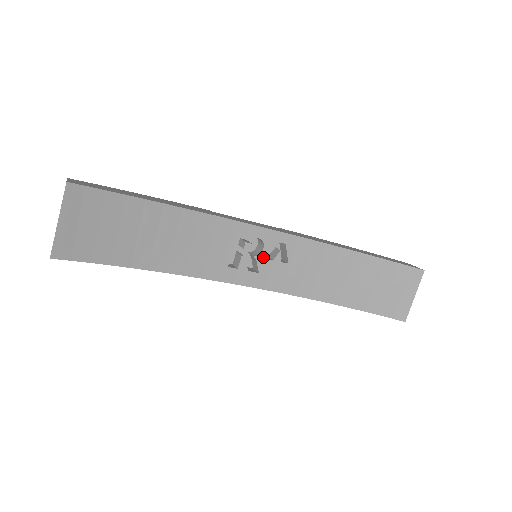
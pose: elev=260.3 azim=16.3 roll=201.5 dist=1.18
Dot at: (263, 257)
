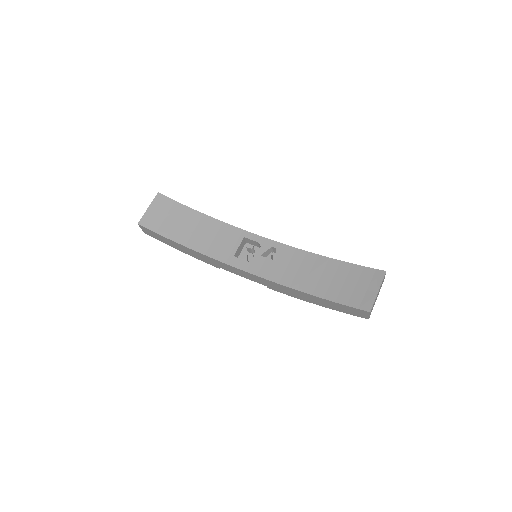
Dot at: (259, 254)
